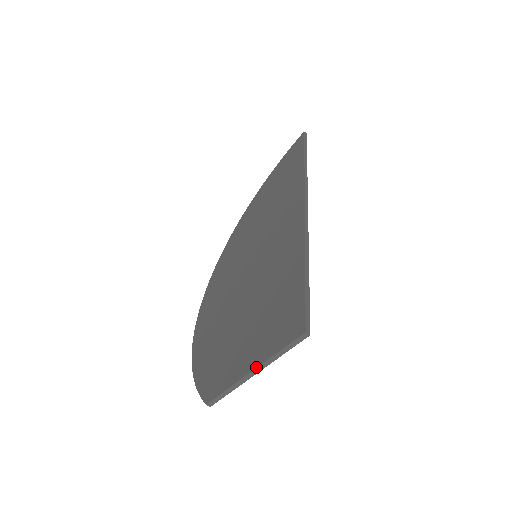
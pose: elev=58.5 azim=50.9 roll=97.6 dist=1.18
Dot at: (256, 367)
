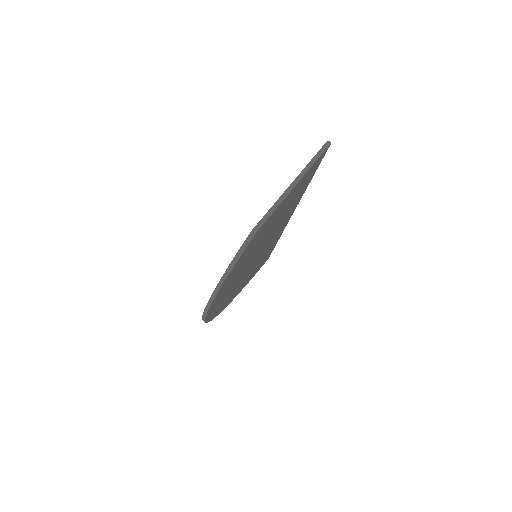
Dot at: (295, 178)
